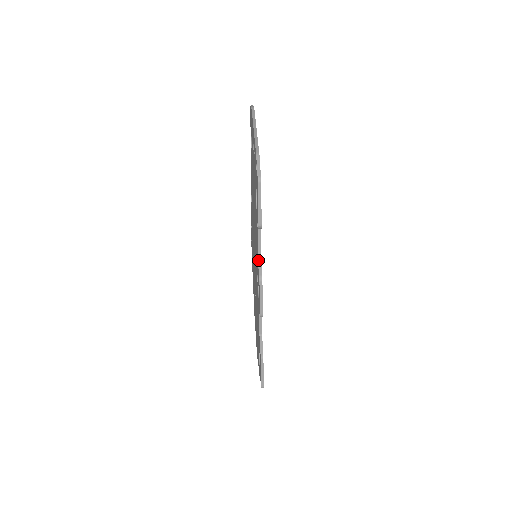
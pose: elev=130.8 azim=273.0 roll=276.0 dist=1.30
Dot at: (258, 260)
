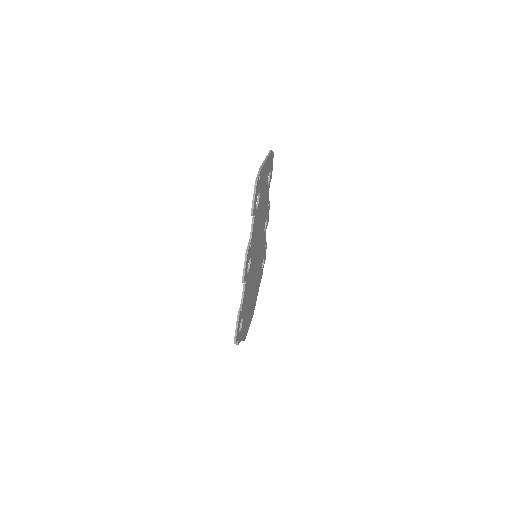
Dot at: (249, 241)
